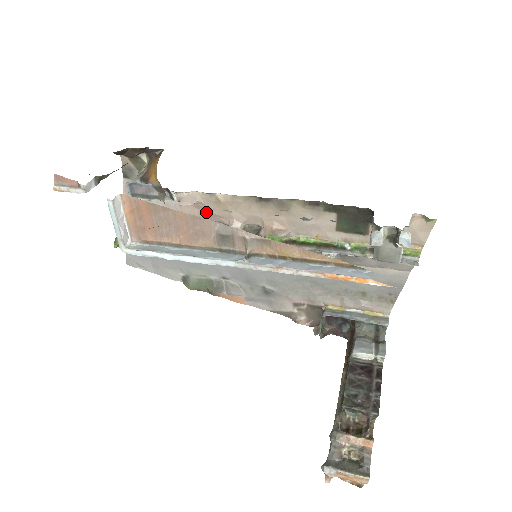
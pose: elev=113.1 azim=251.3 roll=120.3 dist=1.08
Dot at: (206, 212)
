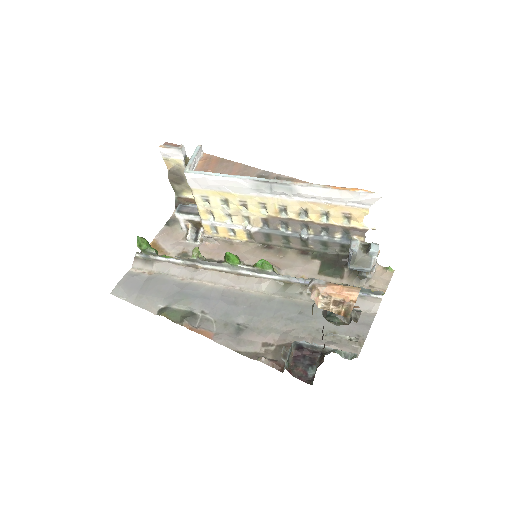
Dot at: (218, 252)
